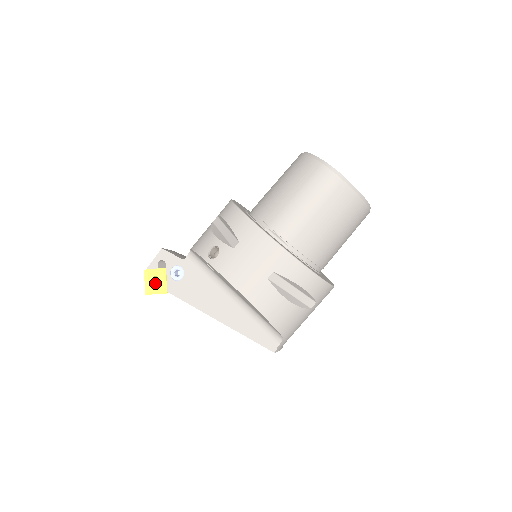
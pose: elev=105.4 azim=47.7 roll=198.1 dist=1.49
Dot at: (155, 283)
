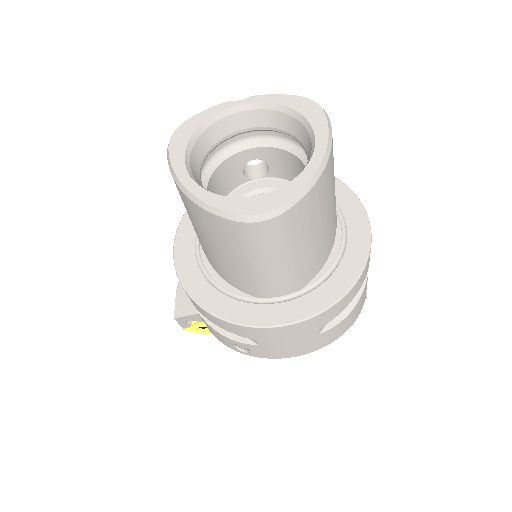
Dot at: (204, 328)
